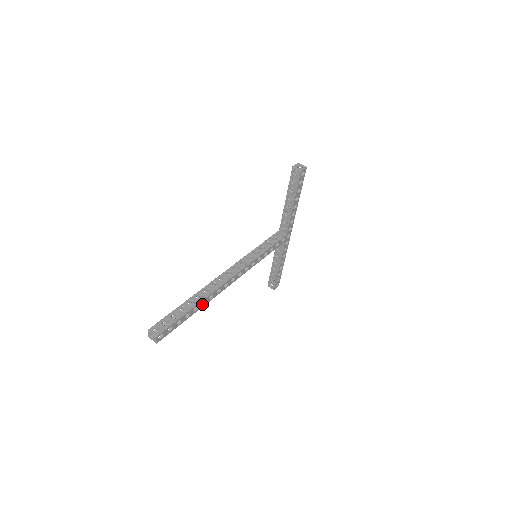
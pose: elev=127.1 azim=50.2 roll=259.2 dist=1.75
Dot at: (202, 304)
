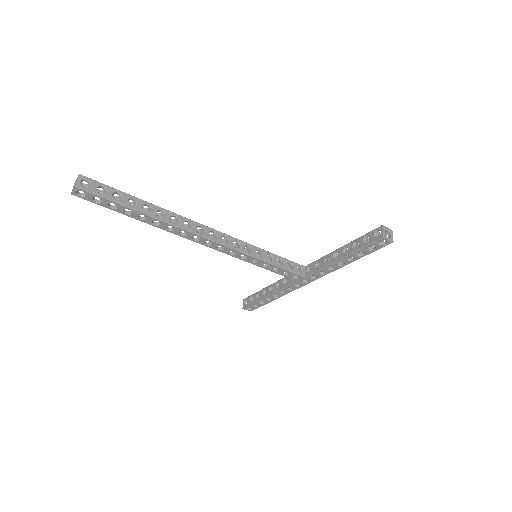
Dot at: (155, 223)
